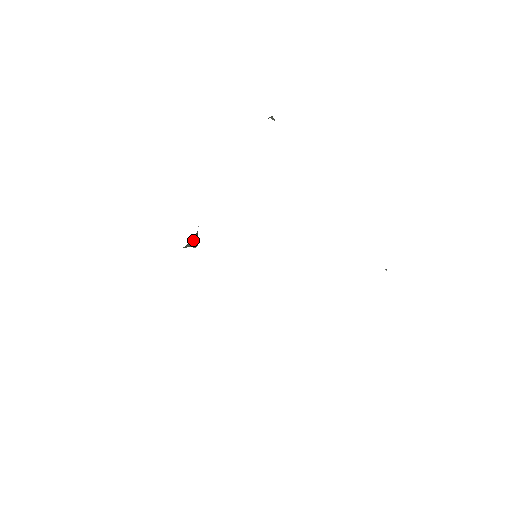
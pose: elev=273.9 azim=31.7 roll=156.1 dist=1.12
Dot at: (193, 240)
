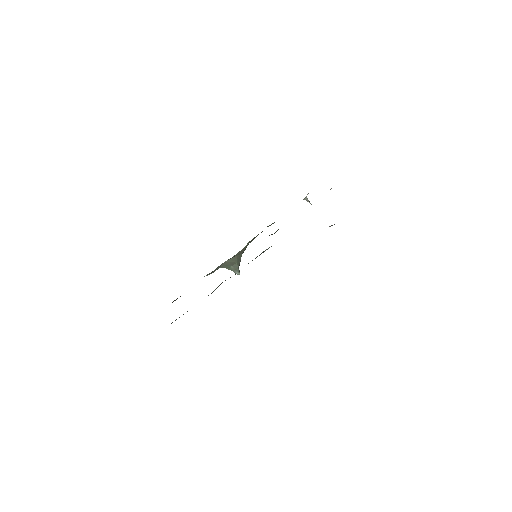
Dot at: (234, 264)
